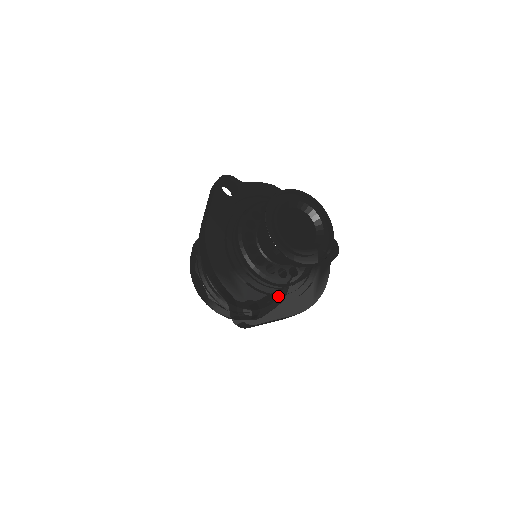
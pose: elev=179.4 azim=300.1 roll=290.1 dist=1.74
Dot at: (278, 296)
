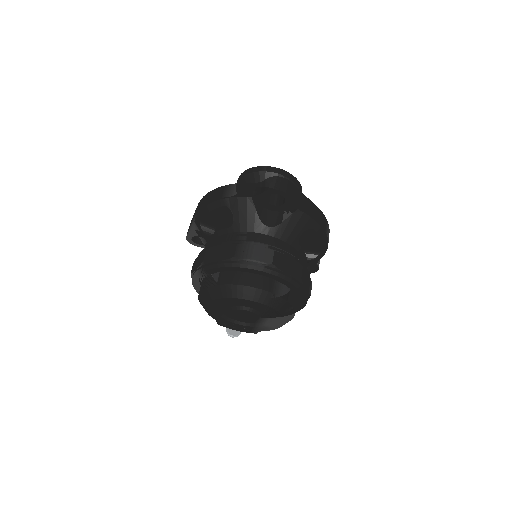
Dot at: occluded
